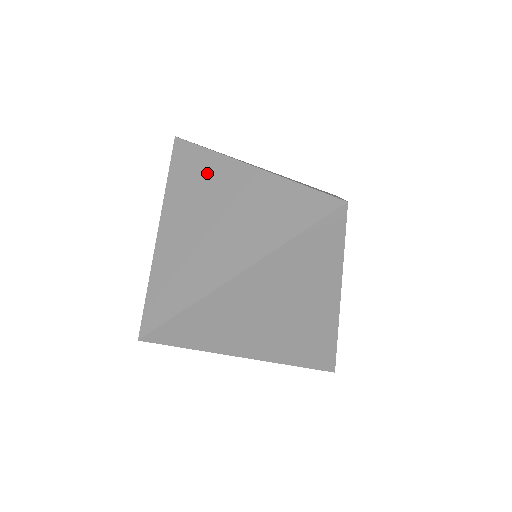
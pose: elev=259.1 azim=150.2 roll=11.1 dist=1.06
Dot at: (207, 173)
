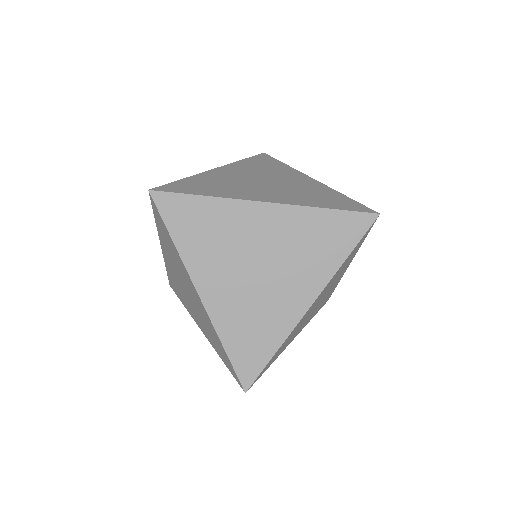
Dot at: (222, 223)
